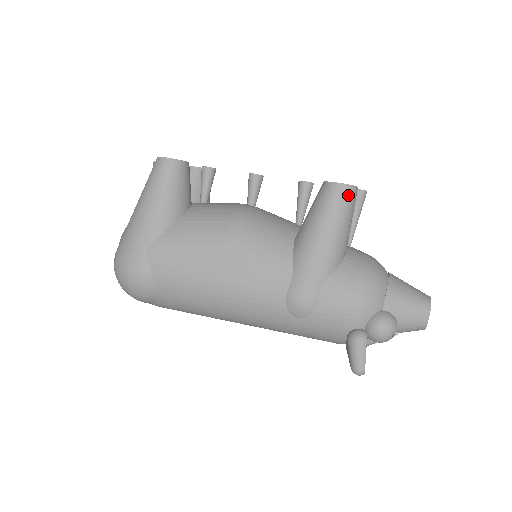
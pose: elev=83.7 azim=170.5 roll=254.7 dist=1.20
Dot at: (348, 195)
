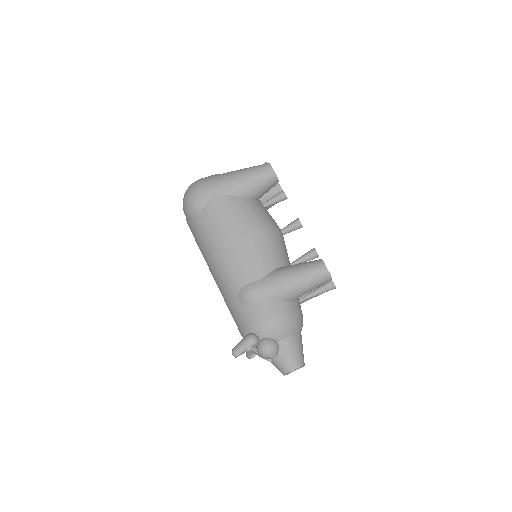
Dot at: (324, 276)
